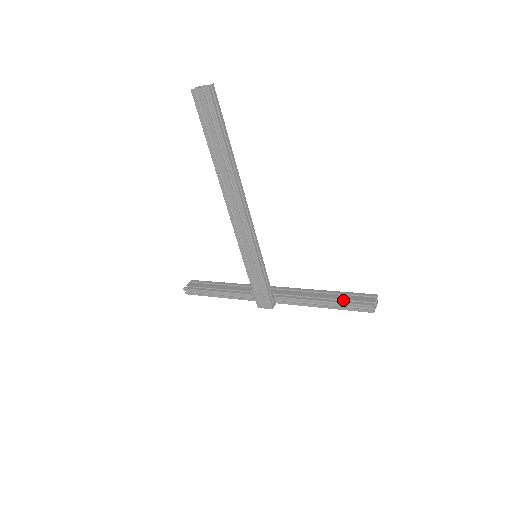
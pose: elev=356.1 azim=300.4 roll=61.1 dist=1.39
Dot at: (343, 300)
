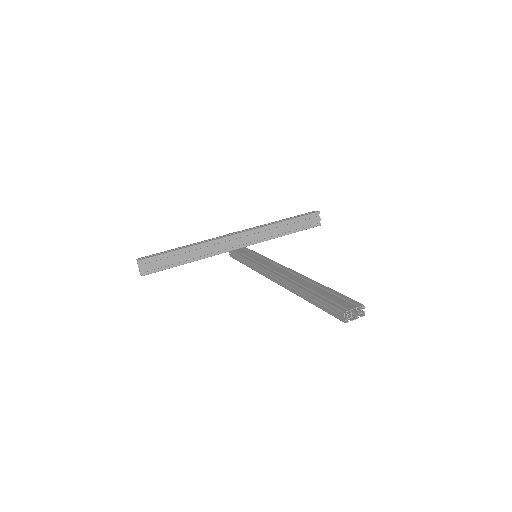
Dot at: (299, 226)
